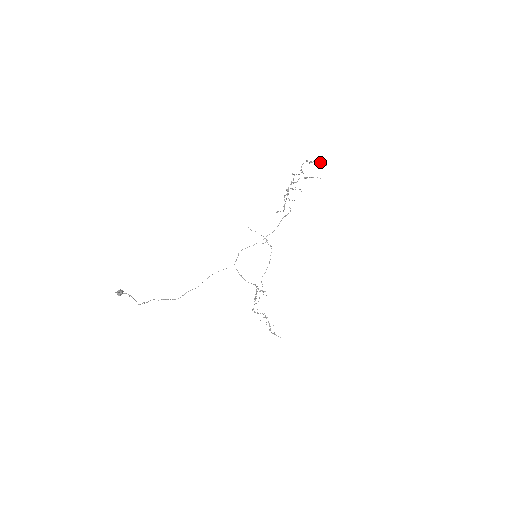
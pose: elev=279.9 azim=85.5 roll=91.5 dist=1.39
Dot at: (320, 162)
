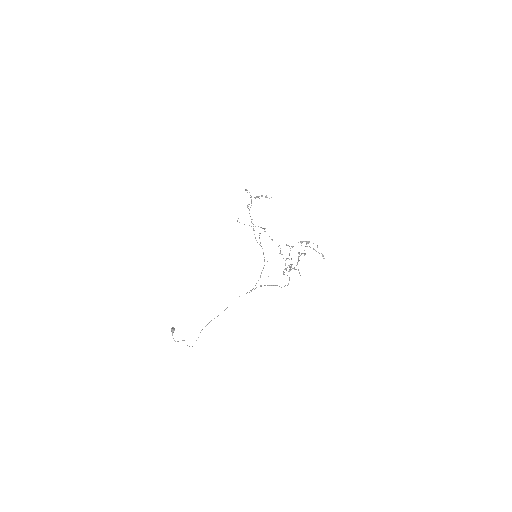
Dot at: occluded
